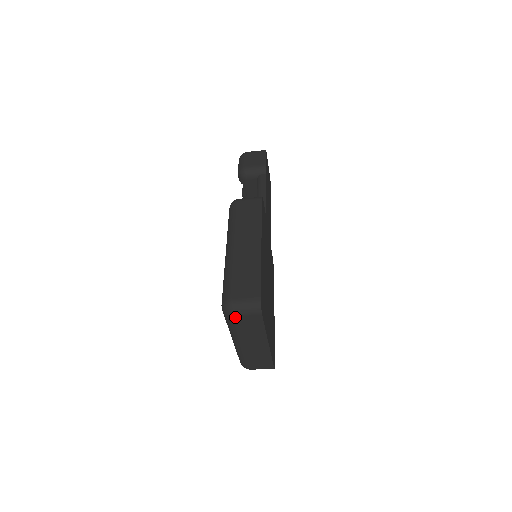
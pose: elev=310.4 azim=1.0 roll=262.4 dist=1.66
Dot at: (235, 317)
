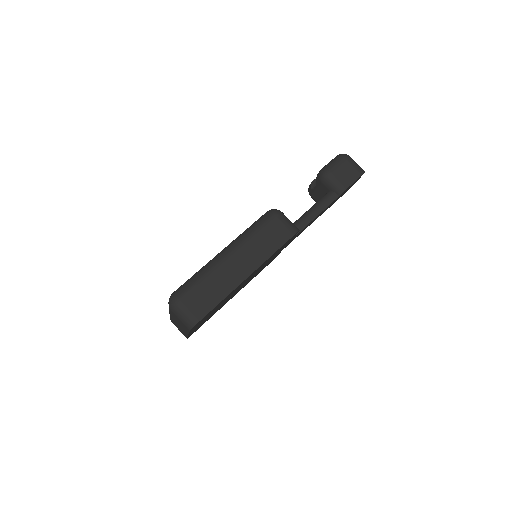
Dot at: (172, 312)
